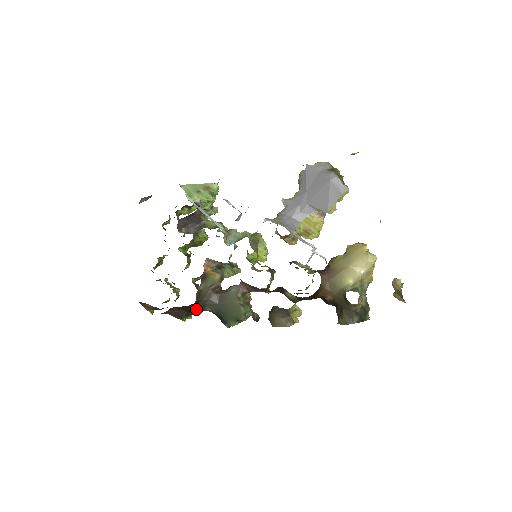
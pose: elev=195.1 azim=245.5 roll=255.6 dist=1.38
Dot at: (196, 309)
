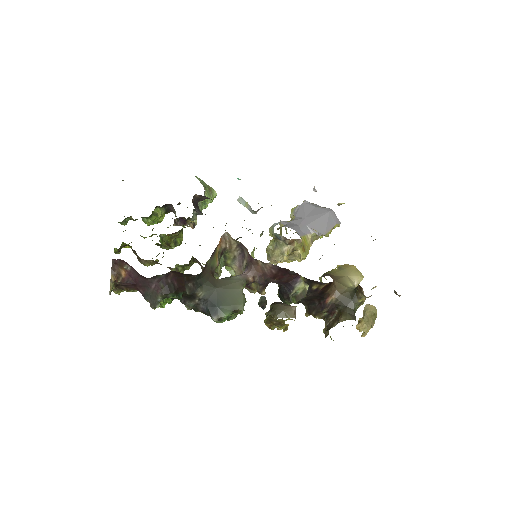
Dot at: (188, 288)
